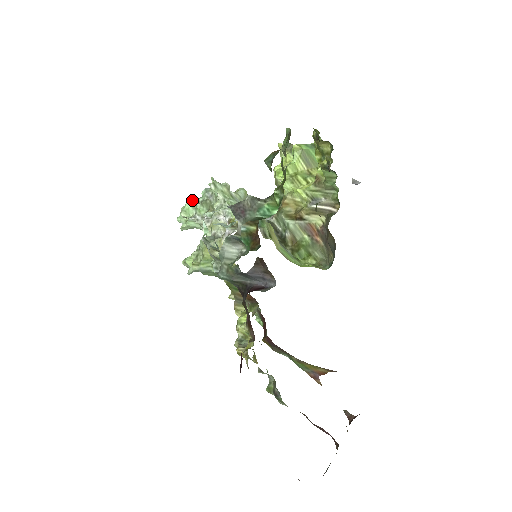
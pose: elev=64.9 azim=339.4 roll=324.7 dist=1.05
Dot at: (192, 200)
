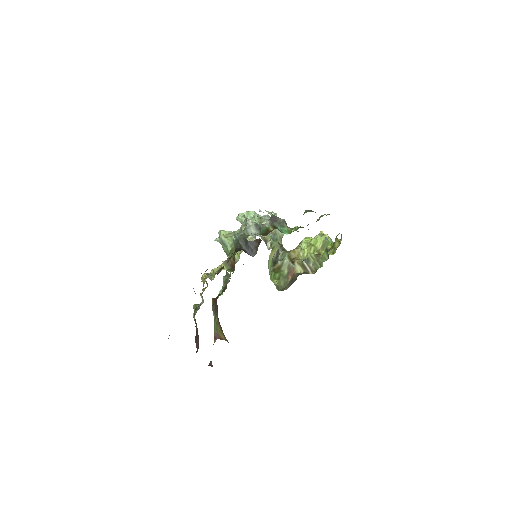
Dot at: occluded
